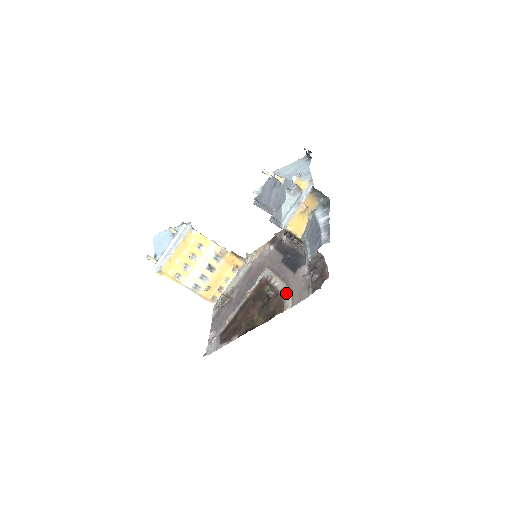
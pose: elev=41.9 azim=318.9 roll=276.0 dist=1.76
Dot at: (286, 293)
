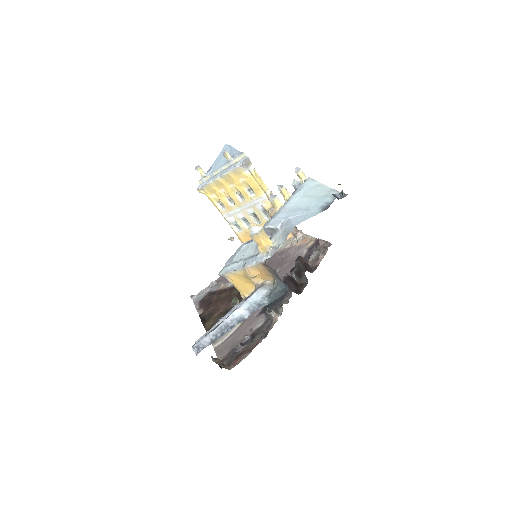
Dot at: occluded
